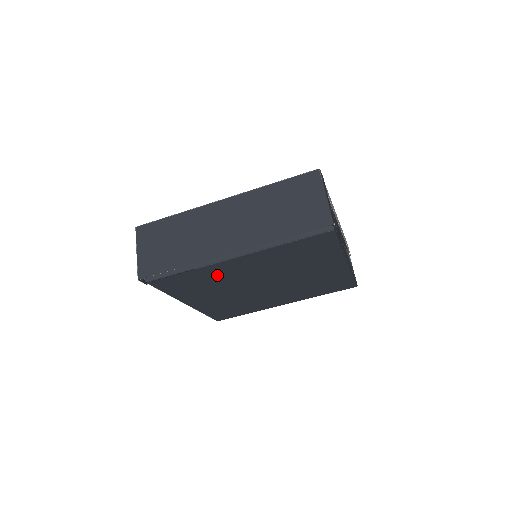
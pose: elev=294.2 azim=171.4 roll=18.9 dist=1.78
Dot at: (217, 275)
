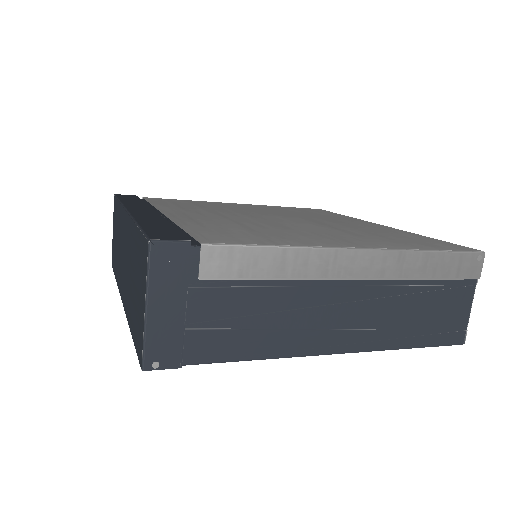
Dot at: occluded
